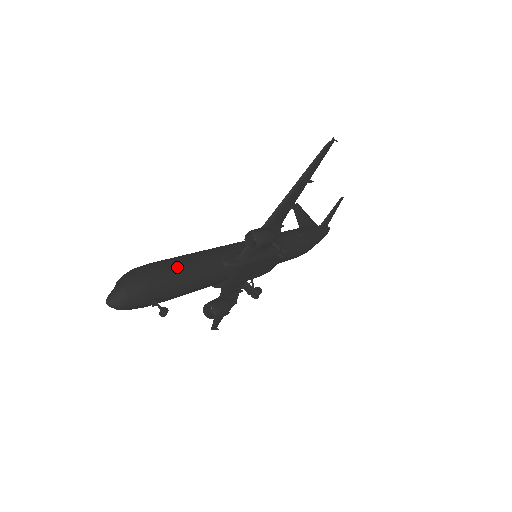
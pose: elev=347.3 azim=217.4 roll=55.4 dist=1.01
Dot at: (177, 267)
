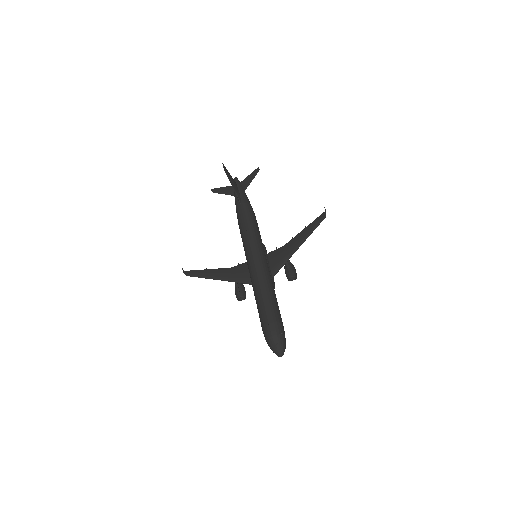
Dot at: occluded
